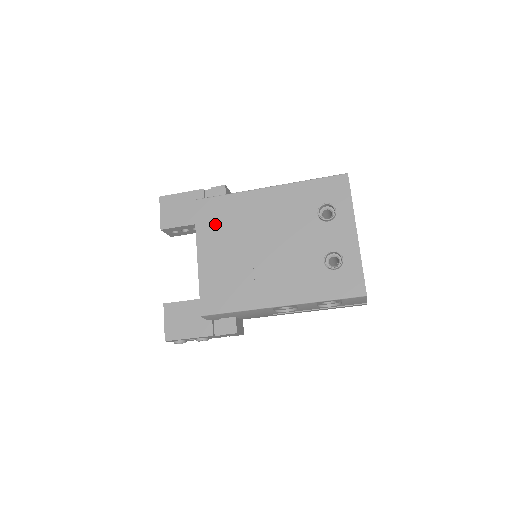
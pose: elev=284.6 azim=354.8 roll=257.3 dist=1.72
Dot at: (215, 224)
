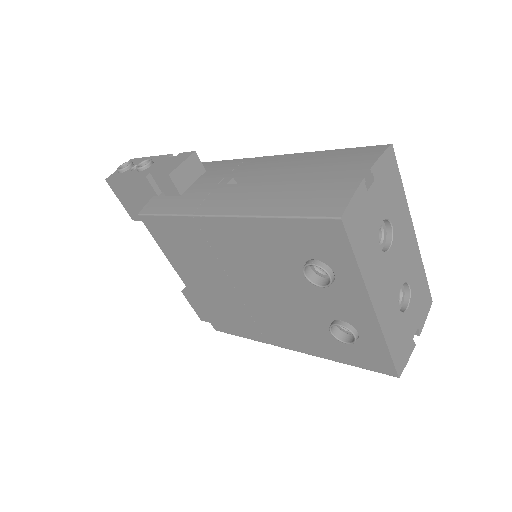
Dot at: (179, 250)
